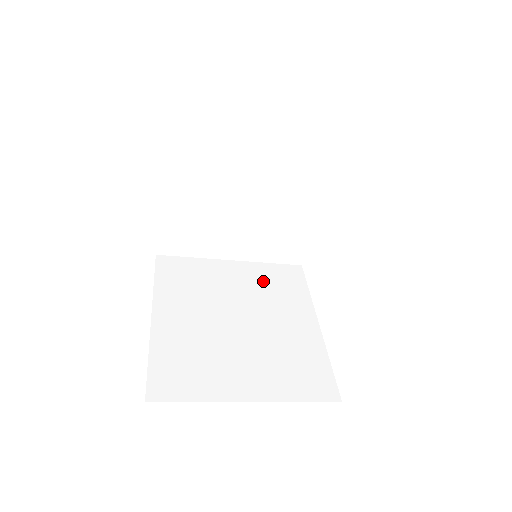
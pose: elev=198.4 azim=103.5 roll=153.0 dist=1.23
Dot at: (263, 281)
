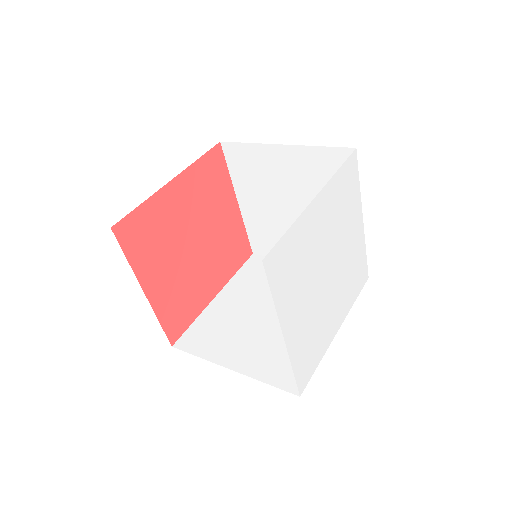
Dot at: occluded
